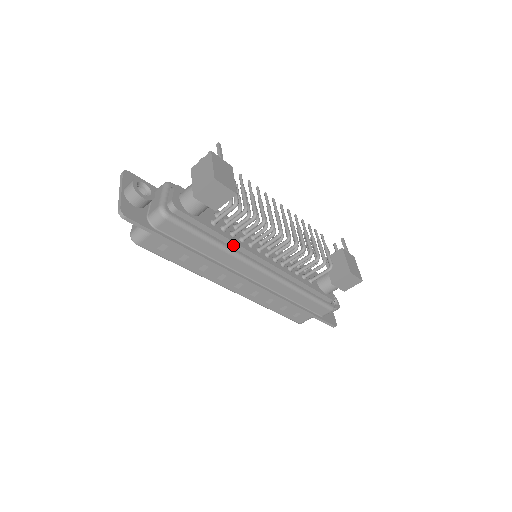
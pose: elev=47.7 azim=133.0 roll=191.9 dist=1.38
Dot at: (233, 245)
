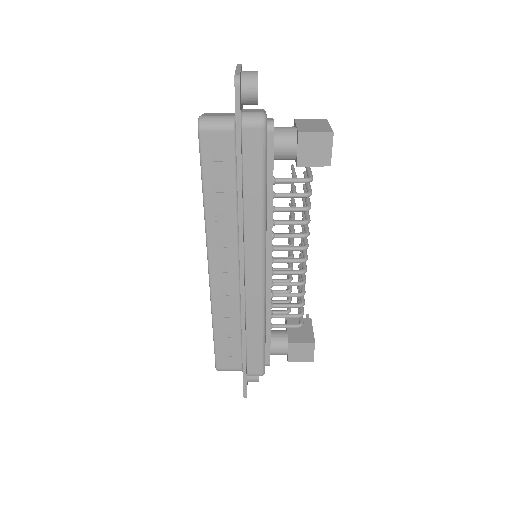
Dot at: (268, 218)
